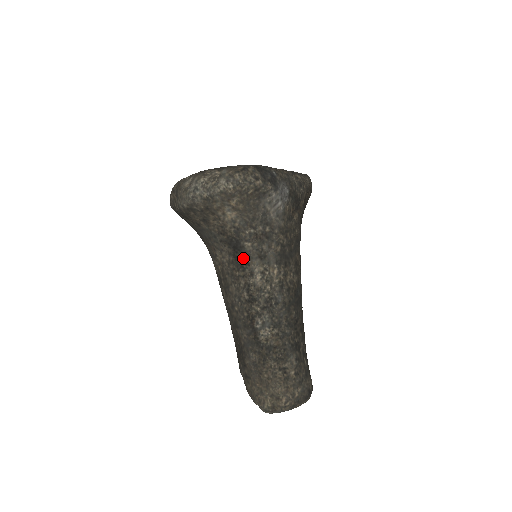
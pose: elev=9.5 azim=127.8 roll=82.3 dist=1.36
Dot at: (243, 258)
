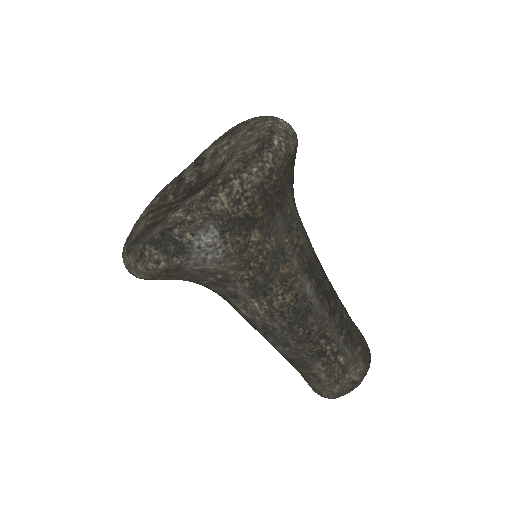
Dot at: (221, 296)
